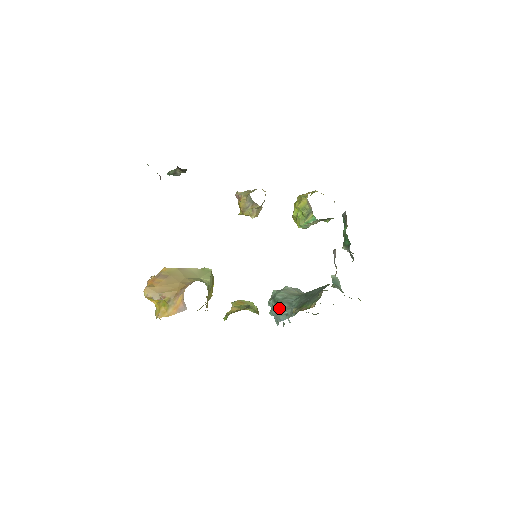
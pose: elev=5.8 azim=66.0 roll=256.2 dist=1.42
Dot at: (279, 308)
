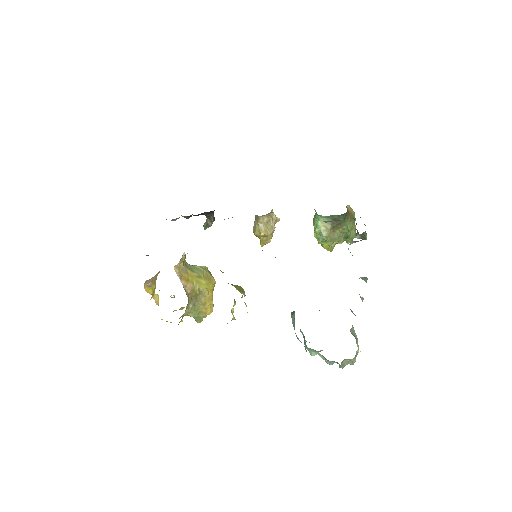
Dot at: occluded
